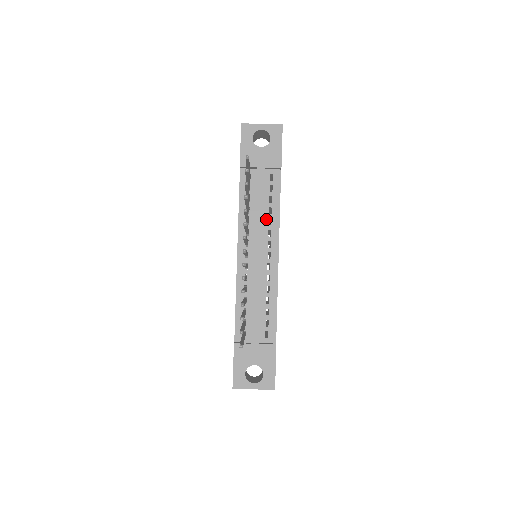
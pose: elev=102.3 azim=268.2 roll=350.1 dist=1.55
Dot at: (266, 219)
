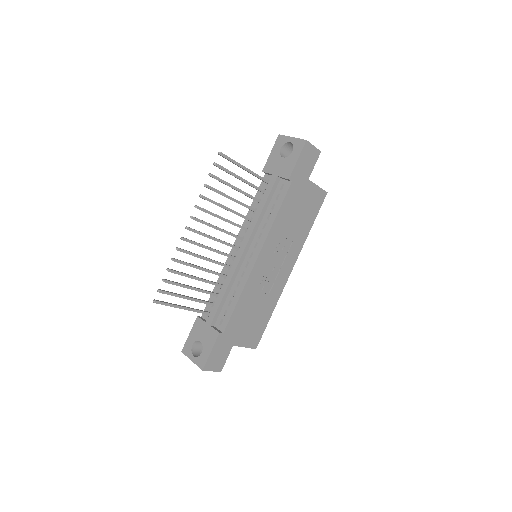
Dot at: (263, 222)
